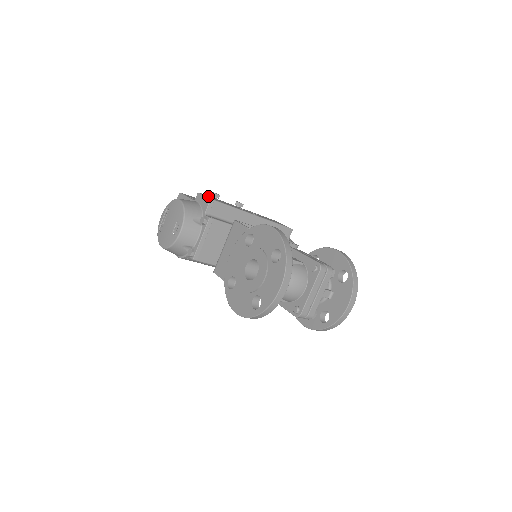
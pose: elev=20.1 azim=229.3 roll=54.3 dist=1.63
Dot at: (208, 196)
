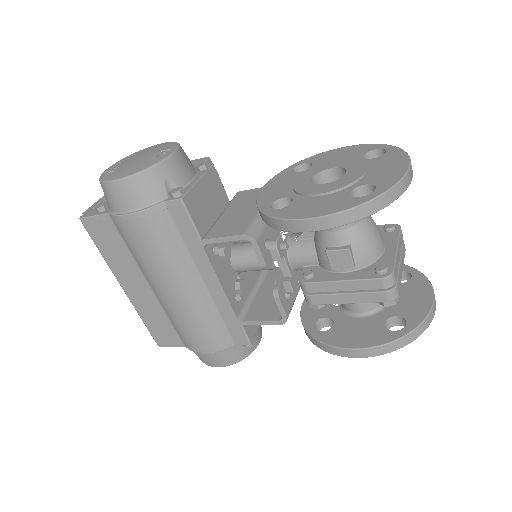
Dot at: occluded
